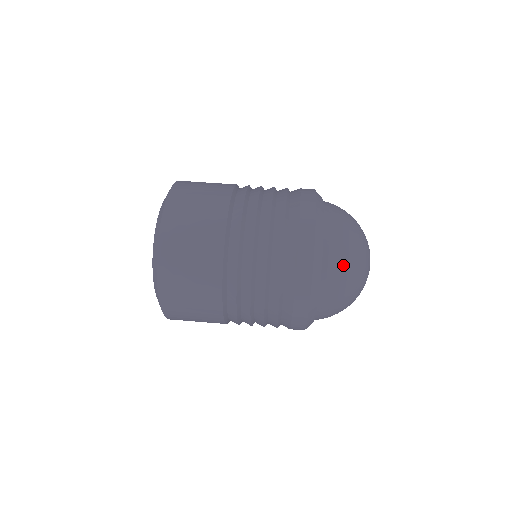
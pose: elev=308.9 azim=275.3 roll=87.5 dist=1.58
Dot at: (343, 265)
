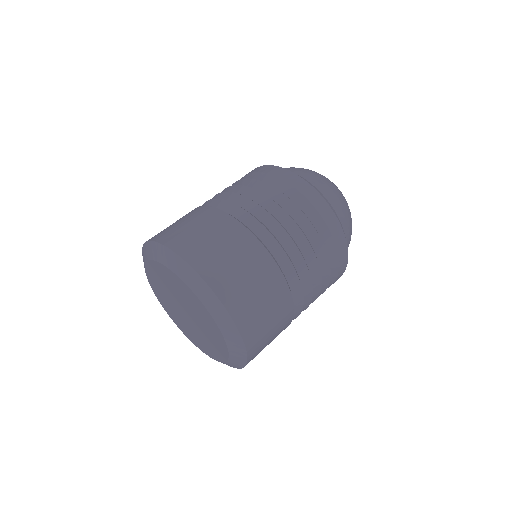
Dot at: (340, 199)
